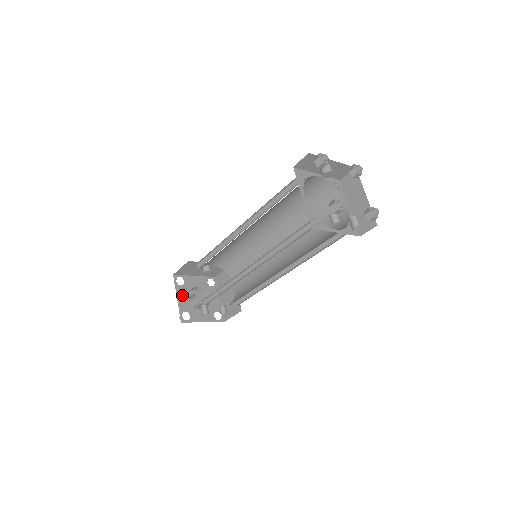
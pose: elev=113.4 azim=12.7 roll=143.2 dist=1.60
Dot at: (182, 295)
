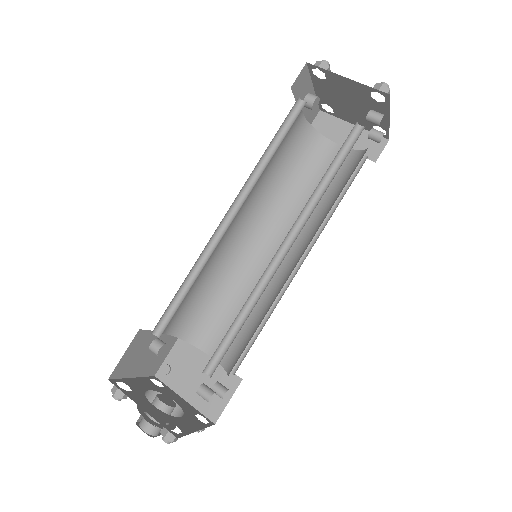
Dot at: (143, 403)
